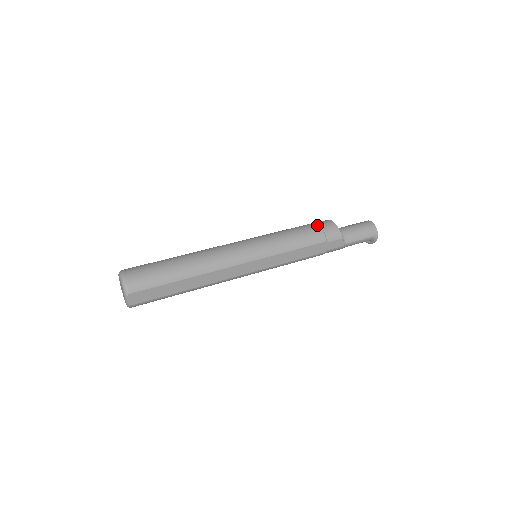
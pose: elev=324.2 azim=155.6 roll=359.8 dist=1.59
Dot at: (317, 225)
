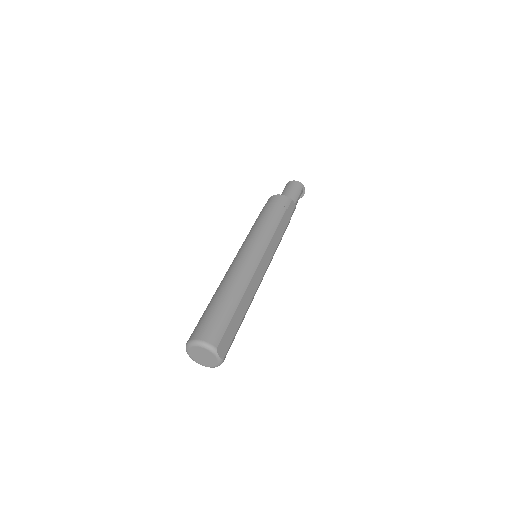
Dot at: (270, 204)
